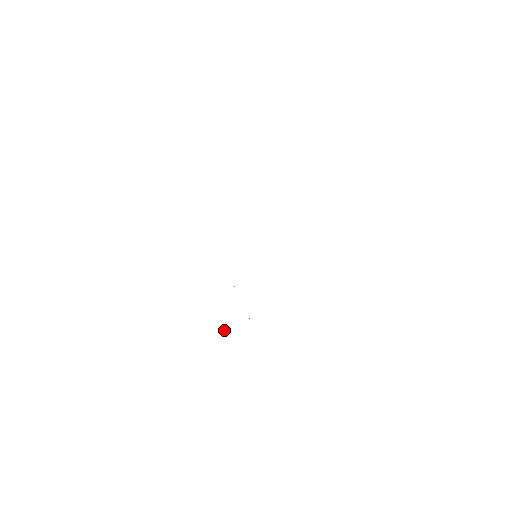
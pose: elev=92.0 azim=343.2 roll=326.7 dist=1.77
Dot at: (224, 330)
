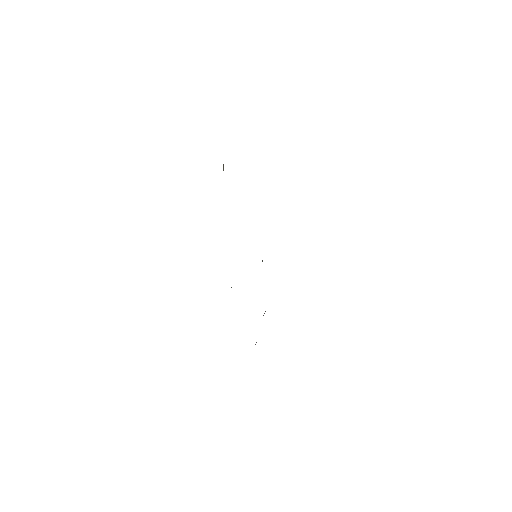
Dot at: occluded
